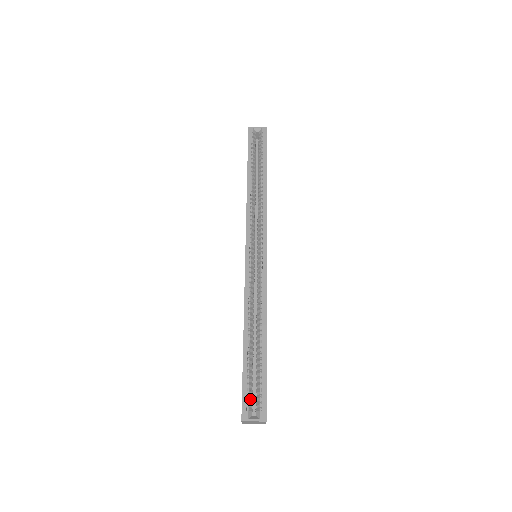
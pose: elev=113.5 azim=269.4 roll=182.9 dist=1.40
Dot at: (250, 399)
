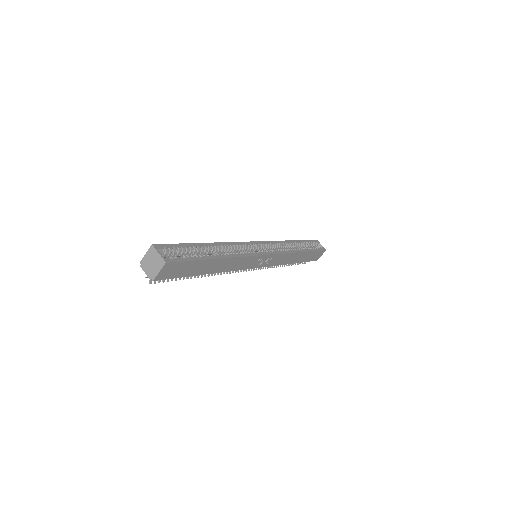
Dot at: (171, 251)
